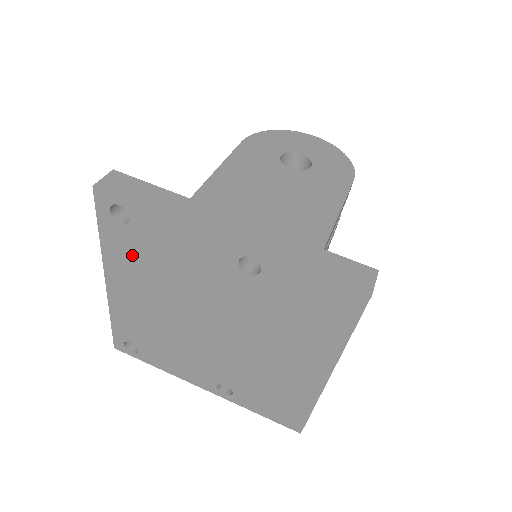
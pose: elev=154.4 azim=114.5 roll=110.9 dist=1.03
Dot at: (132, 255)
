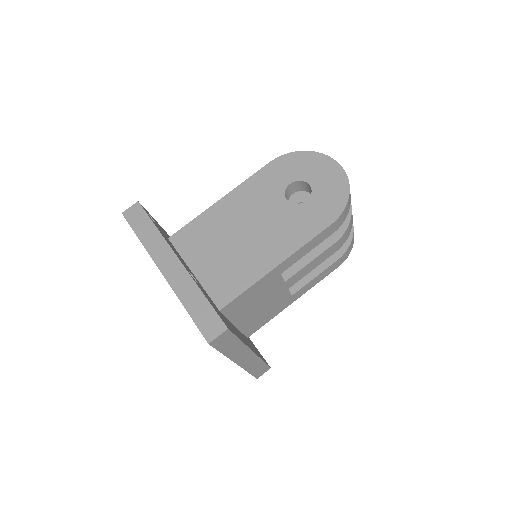
Dot at: occluded
